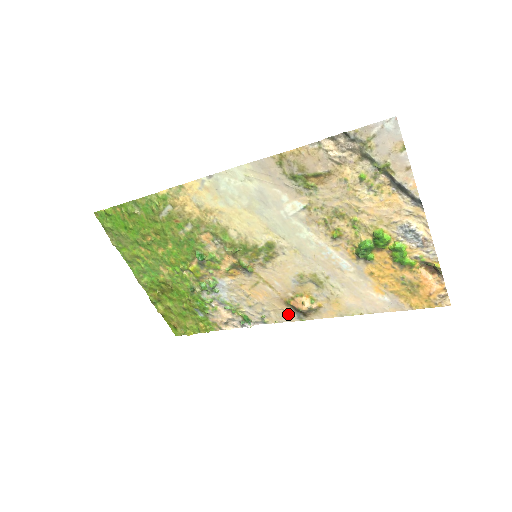
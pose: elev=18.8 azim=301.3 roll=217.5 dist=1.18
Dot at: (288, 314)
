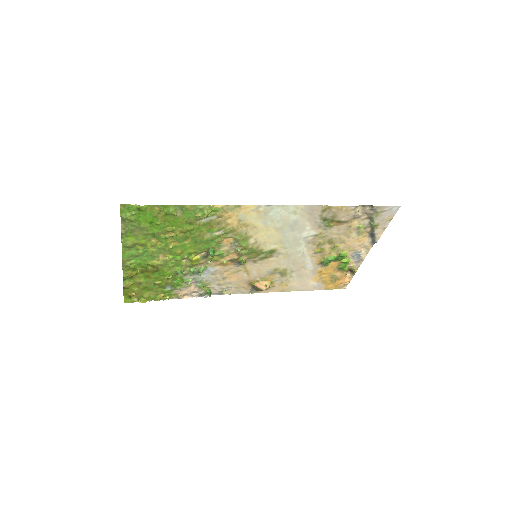
Dot at: (245, 289)
